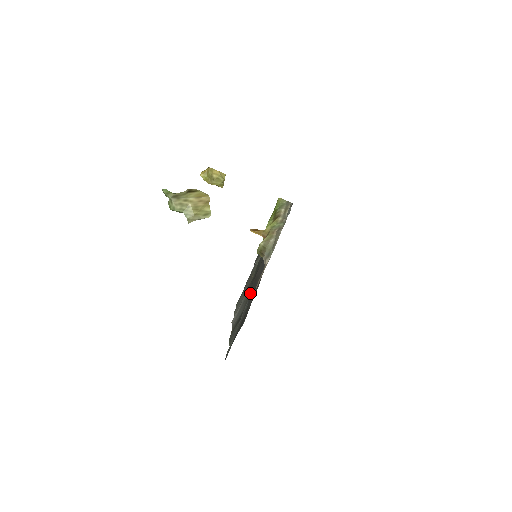
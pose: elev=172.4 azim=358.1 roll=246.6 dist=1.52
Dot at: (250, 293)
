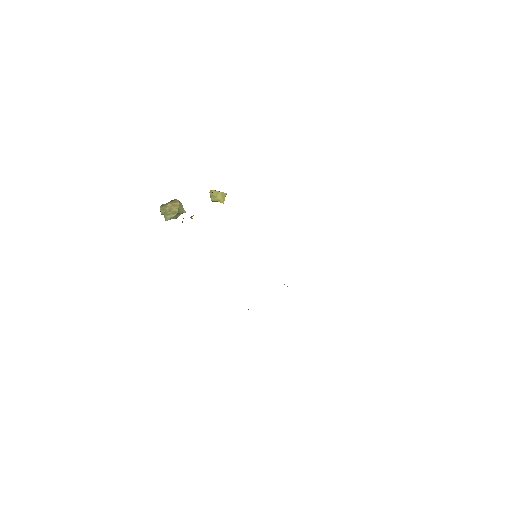
Dot at: occluded
